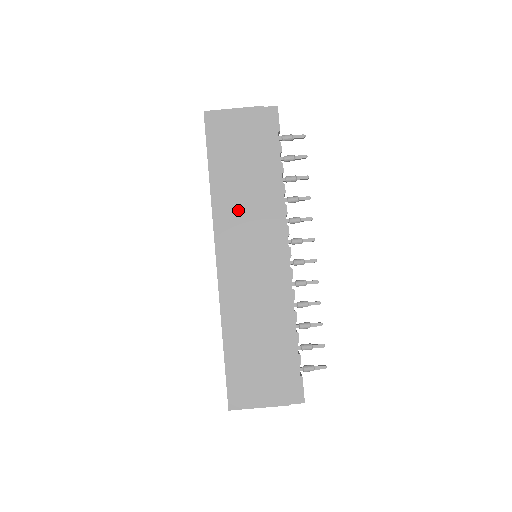
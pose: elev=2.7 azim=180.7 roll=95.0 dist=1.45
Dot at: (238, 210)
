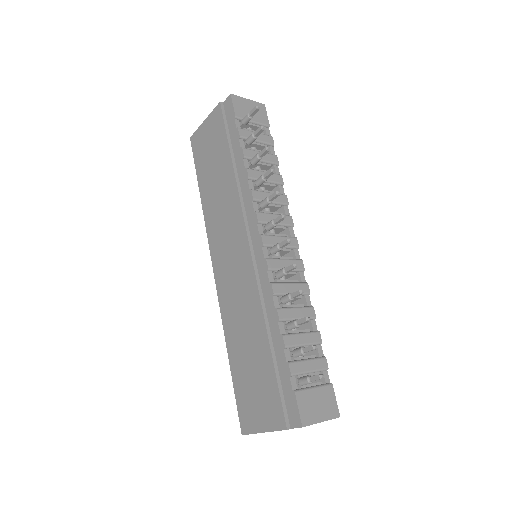
Dot at: (219, 215)
